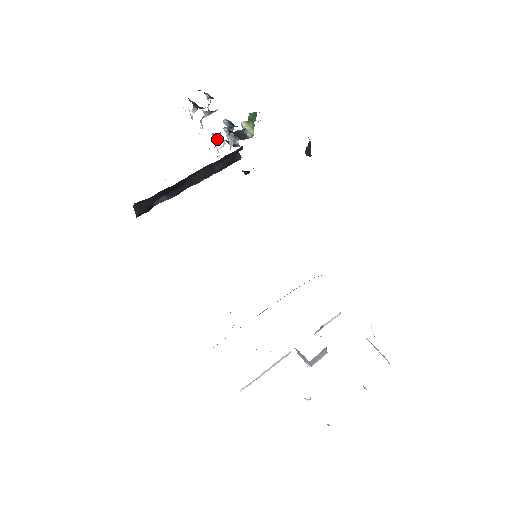
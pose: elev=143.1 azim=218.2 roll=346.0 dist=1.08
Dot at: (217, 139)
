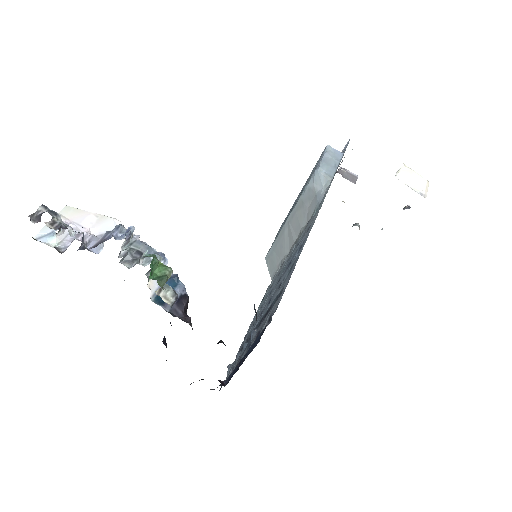
Dot at: occluded
